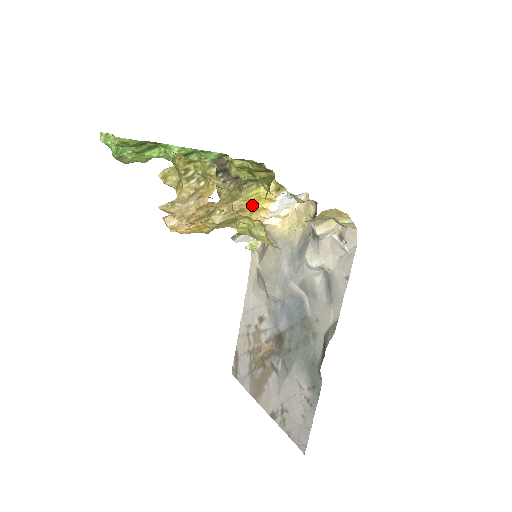
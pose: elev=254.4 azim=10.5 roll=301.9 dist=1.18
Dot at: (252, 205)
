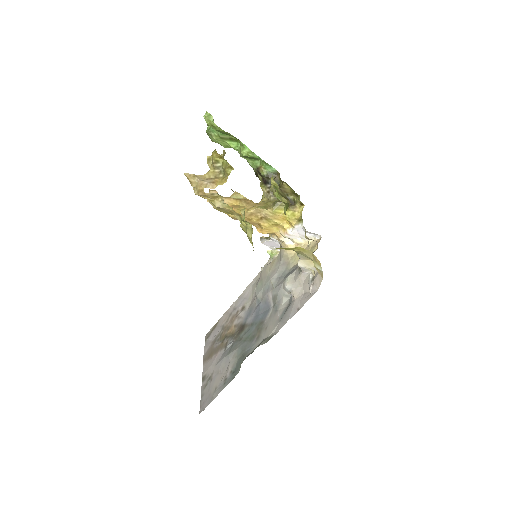
Dot at: (276, 220)
